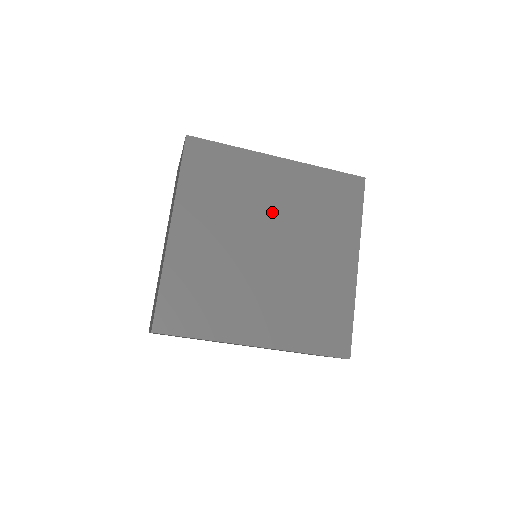
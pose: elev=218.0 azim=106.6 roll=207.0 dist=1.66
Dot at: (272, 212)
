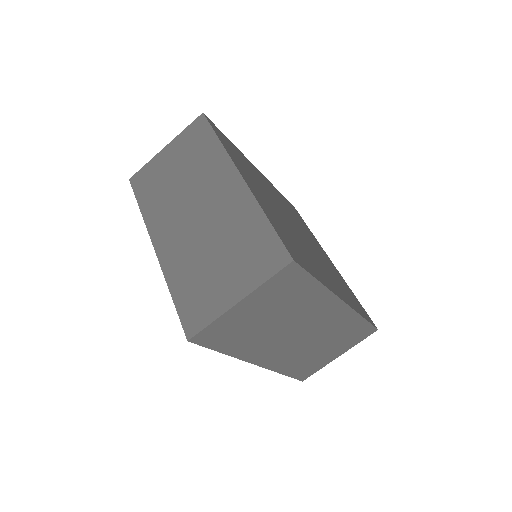
Dot at: (278, 201)
